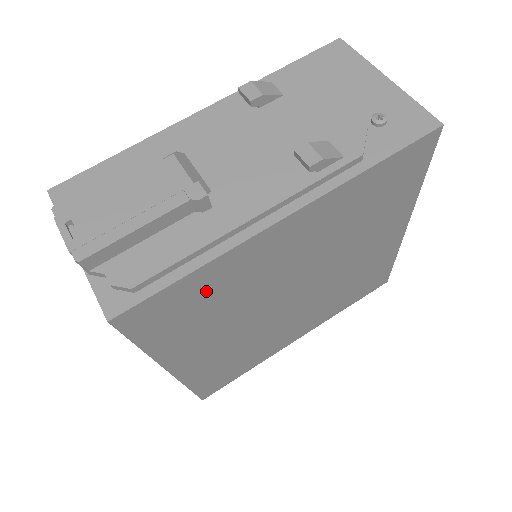
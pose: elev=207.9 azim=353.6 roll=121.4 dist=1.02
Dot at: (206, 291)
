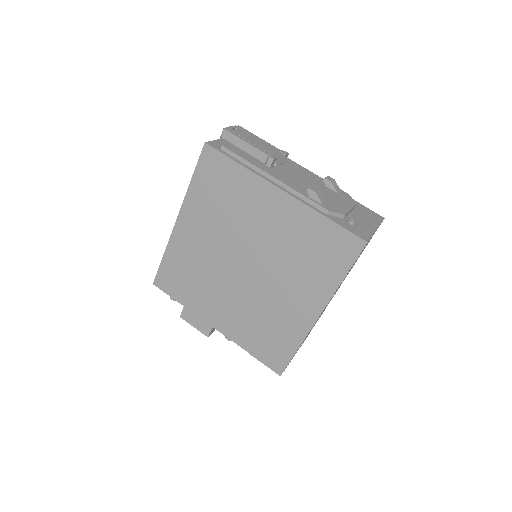
Dot at: (232, 185)
